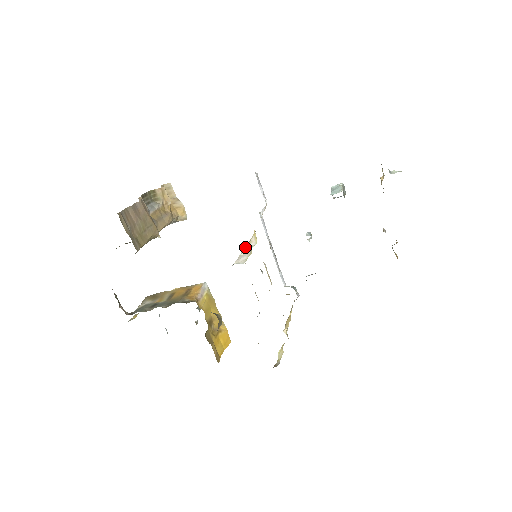
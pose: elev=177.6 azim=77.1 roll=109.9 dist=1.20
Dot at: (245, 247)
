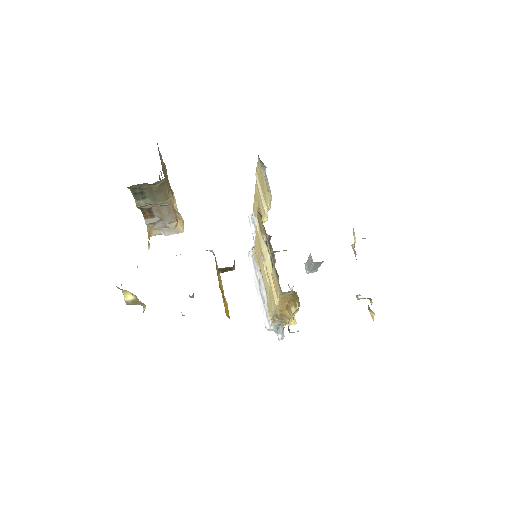
Dot at: occluded
